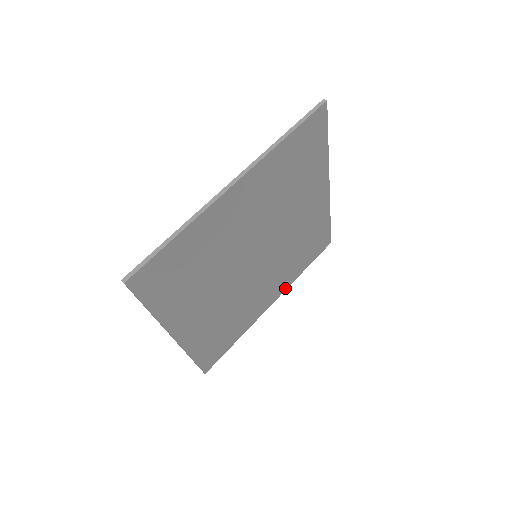
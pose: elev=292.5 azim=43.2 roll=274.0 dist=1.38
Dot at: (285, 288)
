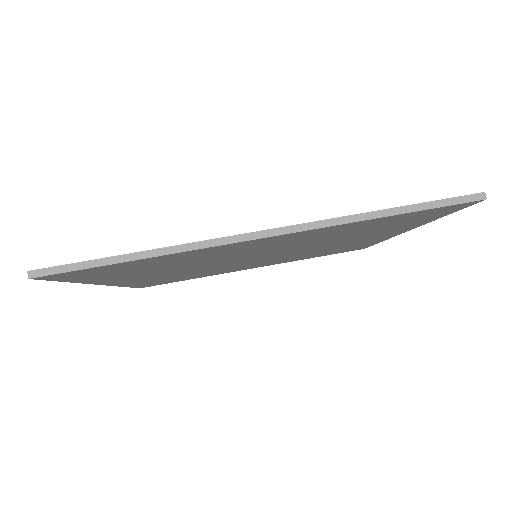
Dot at: (279, 263)
